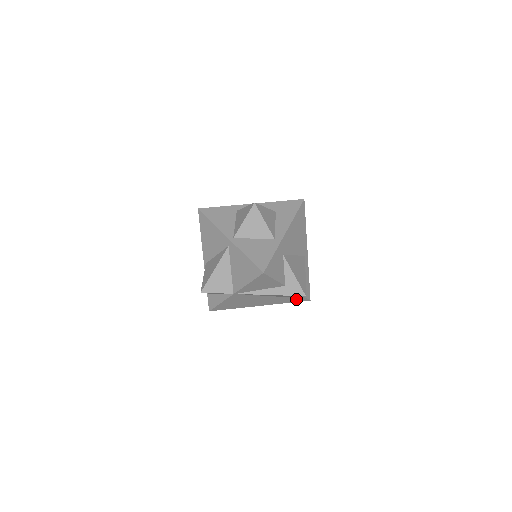
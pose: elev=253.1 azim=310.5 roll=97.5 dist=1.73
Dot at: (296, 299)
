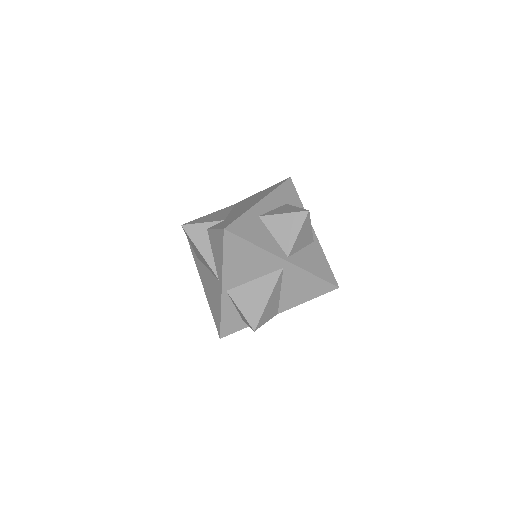
Dot at: occluded
